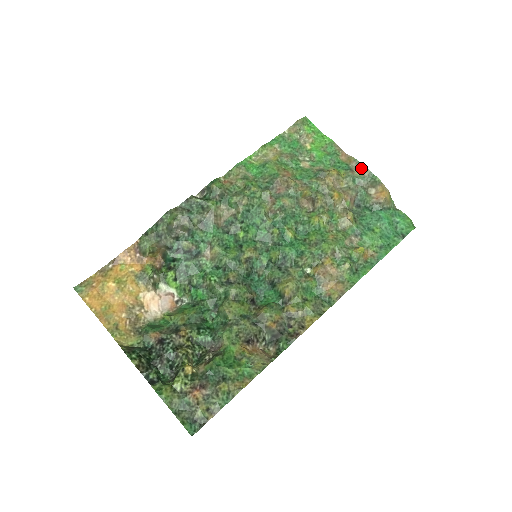
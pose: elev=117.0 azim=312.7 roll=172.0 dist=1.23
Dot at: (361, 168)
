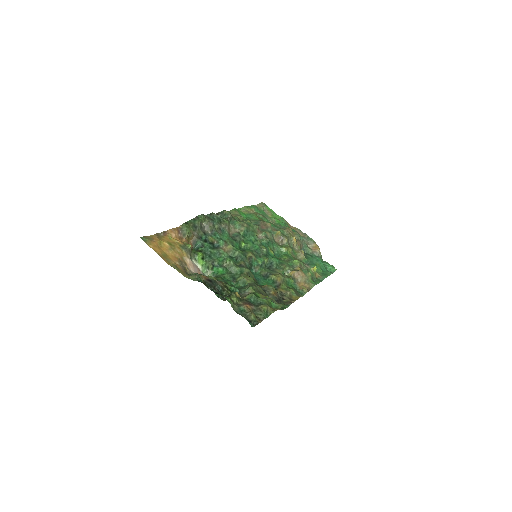
Dot at: (302, 233)
